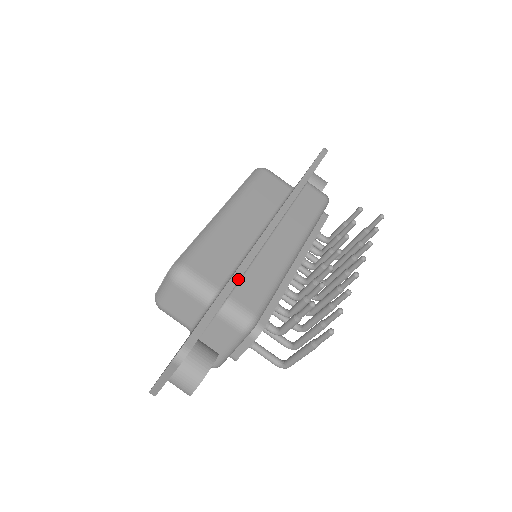
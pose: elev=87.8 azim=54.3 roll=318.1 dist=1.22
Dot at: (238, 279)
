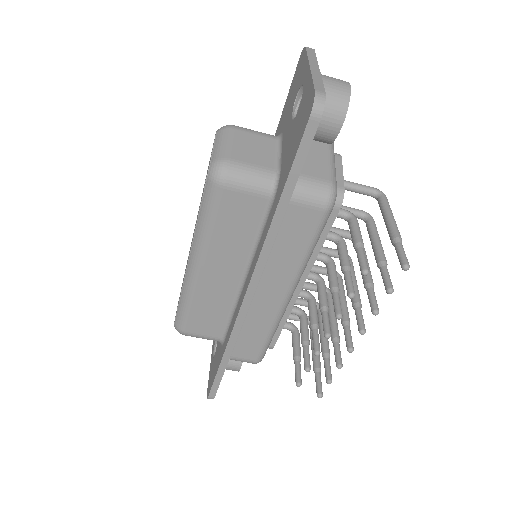
Dot at: (230, 354)
